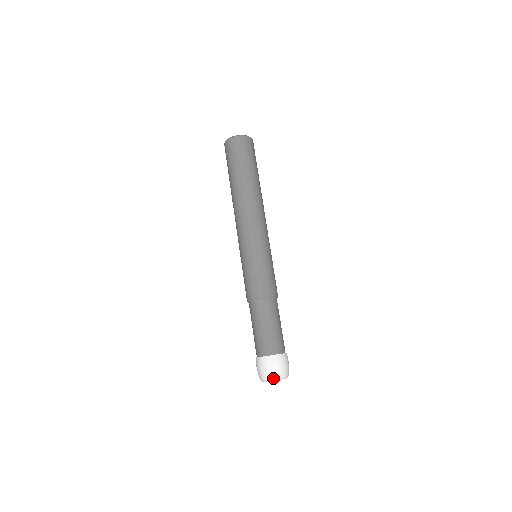
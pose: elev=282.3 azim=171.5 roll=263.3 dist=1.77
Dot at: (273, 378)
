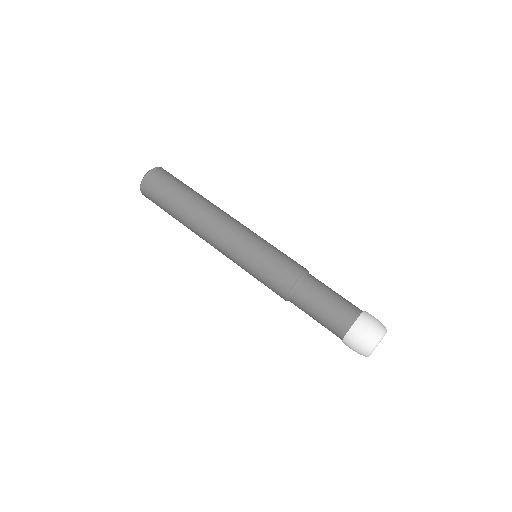
Dot at: (373, 346)
